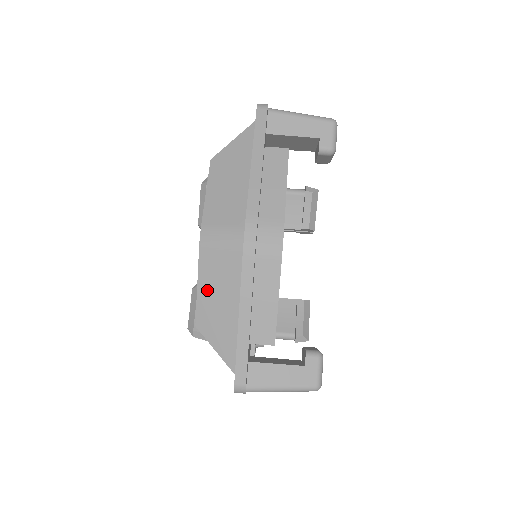
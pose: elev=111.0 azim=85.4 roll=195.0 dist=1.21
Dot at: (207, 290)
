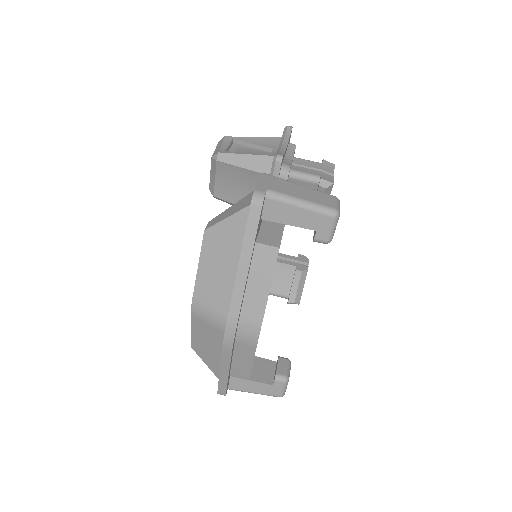
Dot at: (198, 336)
